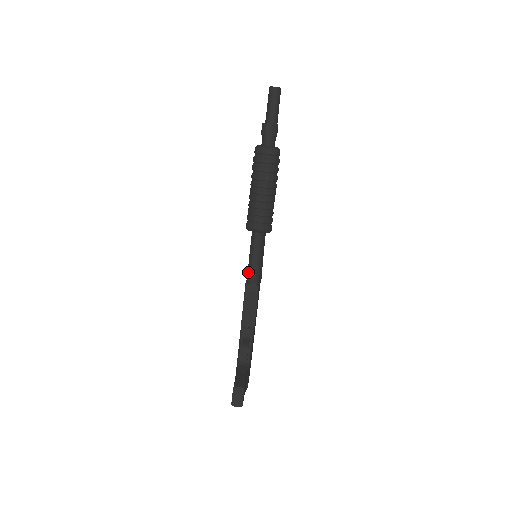
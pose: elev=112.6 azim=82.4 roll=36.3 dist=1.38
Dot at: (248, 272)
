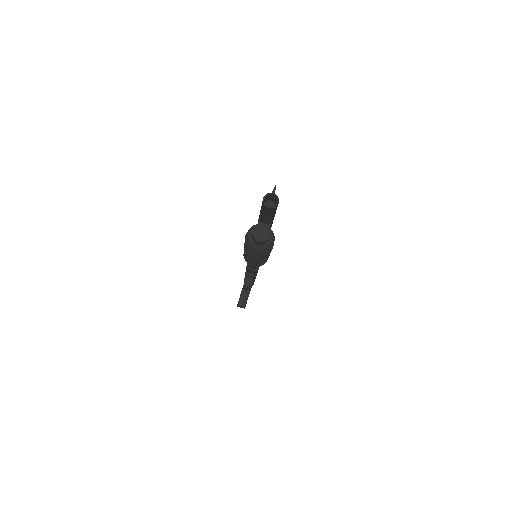
Dot at: occluded
